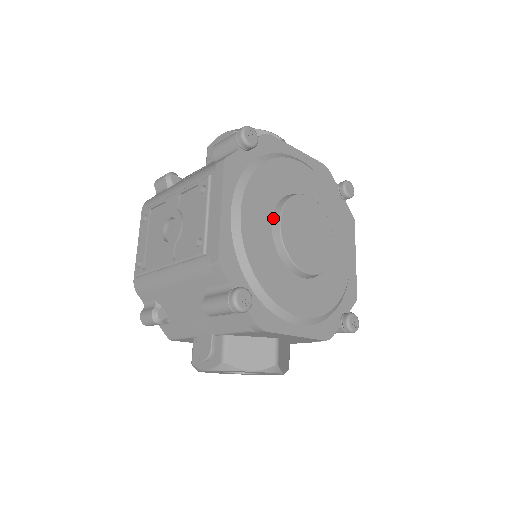
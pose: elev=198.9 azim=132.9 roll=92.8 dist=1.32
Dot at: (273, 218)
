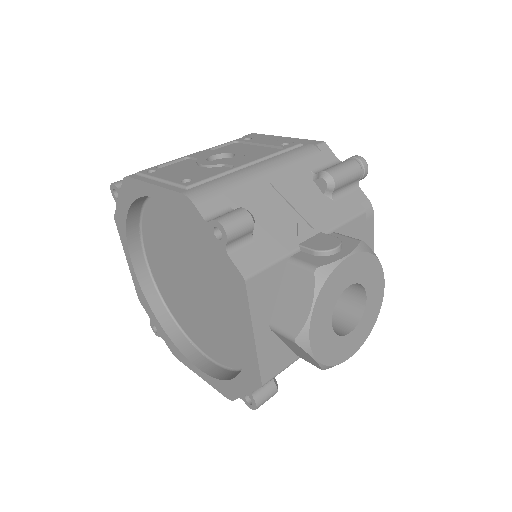
Dot at: occluded
